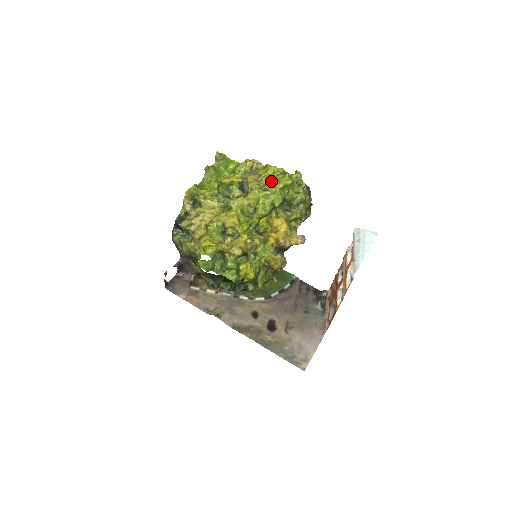
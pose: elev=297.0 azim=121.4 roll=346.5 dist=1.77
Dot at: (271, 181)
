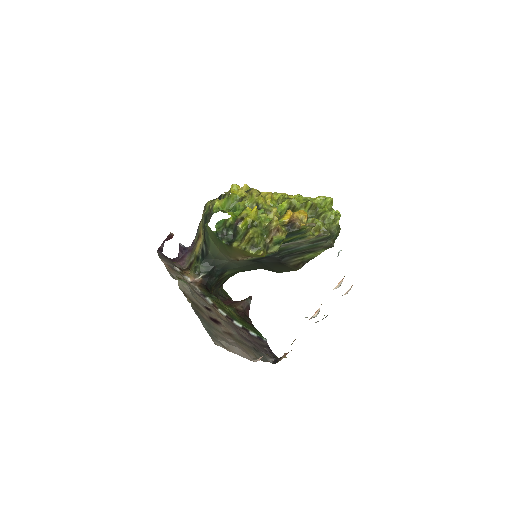
Dot at: occluded
